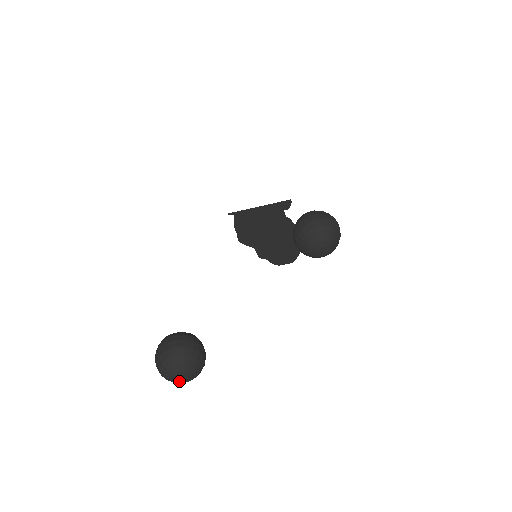
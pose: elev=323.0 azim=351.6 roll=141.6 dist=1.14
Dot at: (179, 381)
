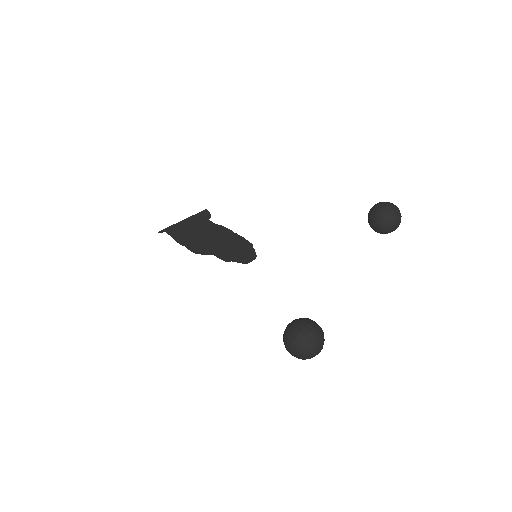
Dot at: occluded
